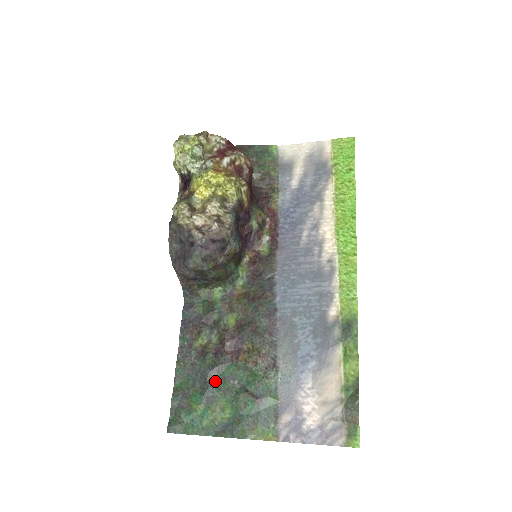
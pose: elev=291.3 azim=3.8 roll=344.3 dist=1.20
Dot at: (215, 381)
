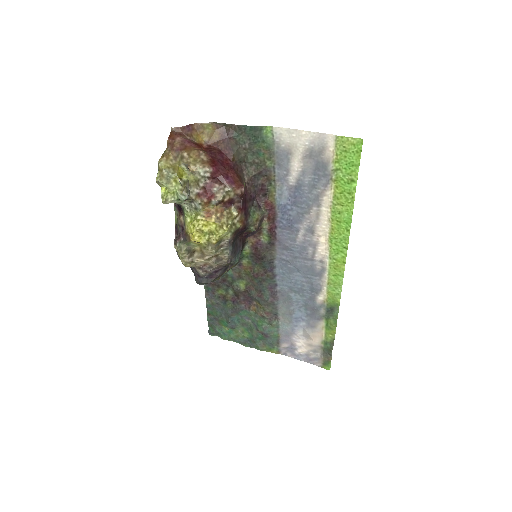
Dot at: (235, 317)
